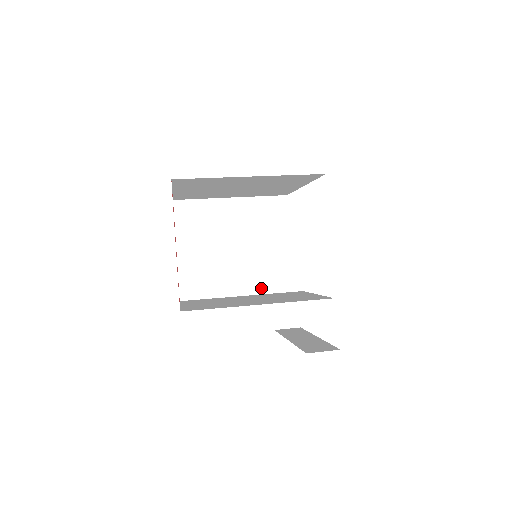
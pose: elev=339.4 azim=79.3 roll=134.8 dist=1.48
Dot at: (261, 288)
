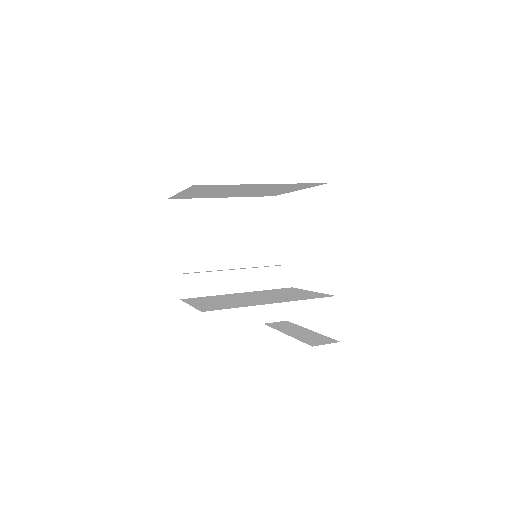
Dot at: (255, 285)
